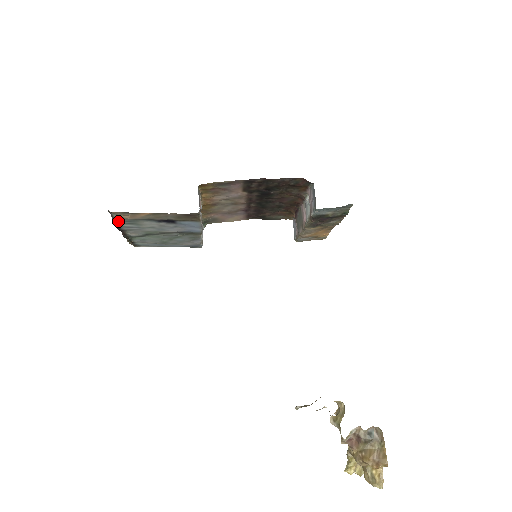
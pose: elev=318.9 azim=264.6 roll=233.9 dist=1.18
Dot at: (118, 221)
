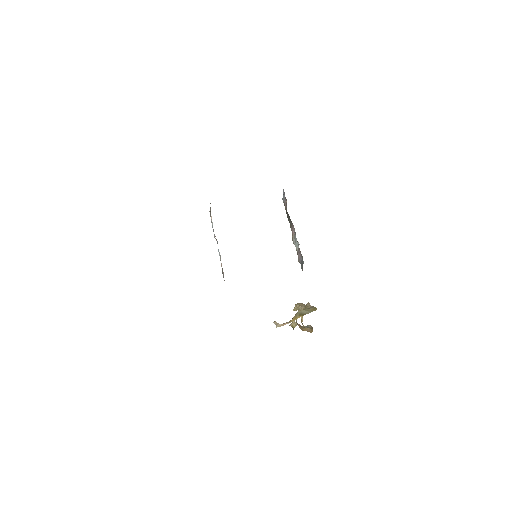
Dot at: occluded
